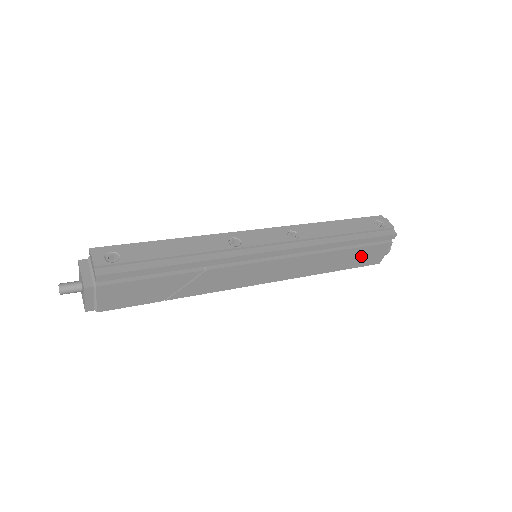
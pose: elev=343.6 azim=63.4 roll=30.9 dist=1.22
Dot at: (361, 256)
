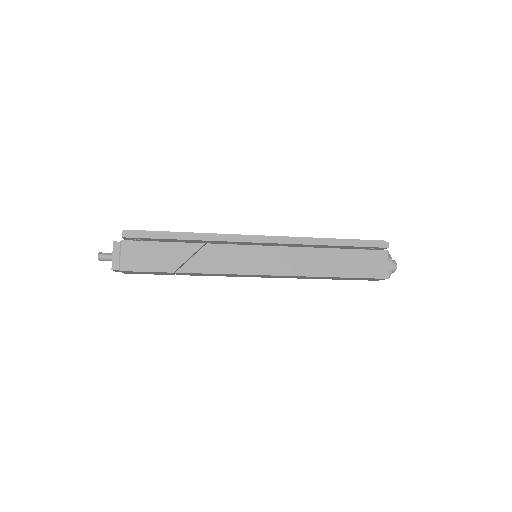
Dot at: (360, 262)
